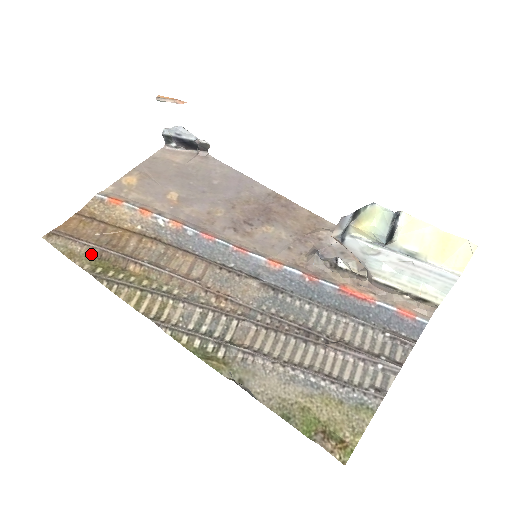
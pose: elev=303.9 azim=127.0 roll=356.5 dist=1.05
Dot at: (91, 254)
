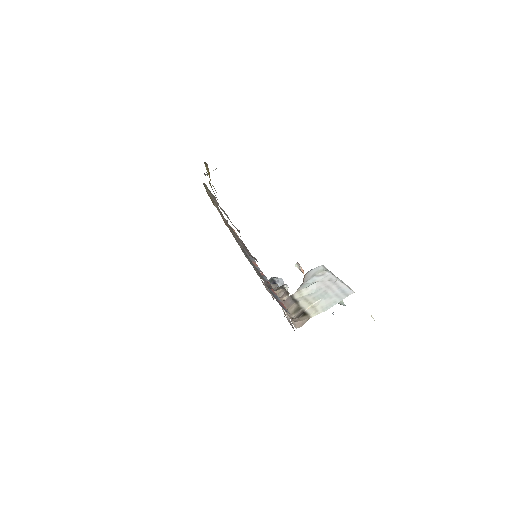
Dot at: occluded
